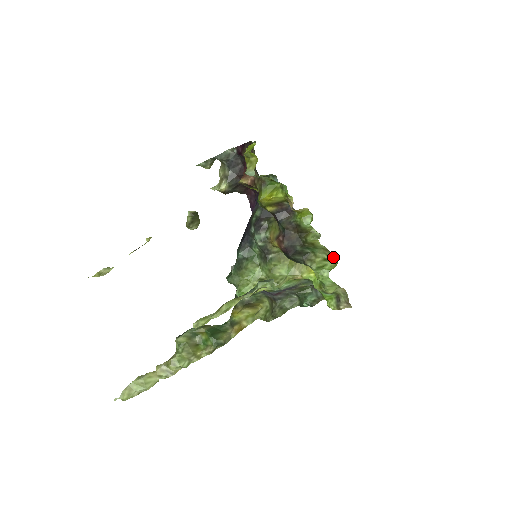
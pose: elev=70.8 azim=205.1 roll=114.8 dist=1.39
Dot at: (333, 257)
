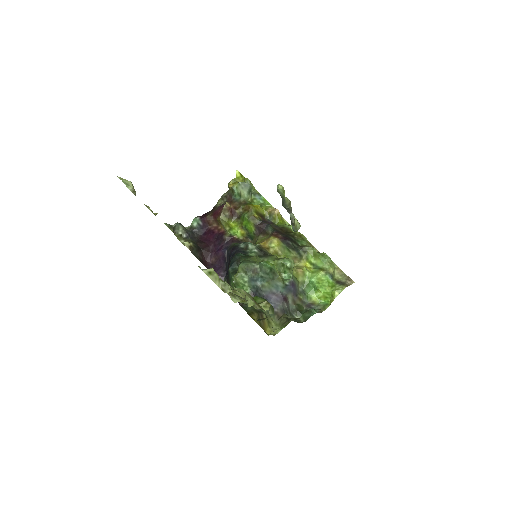
Dot at: (316, 251)
